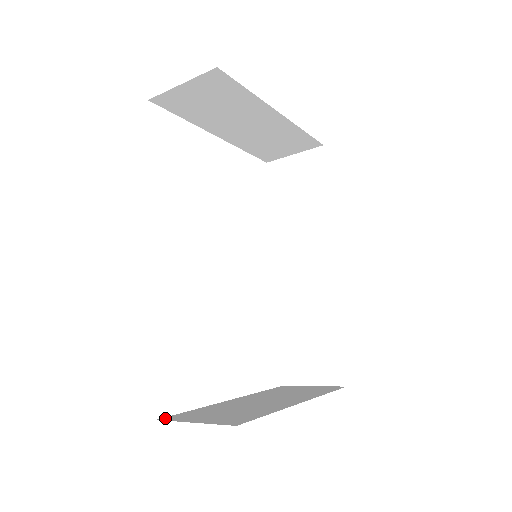
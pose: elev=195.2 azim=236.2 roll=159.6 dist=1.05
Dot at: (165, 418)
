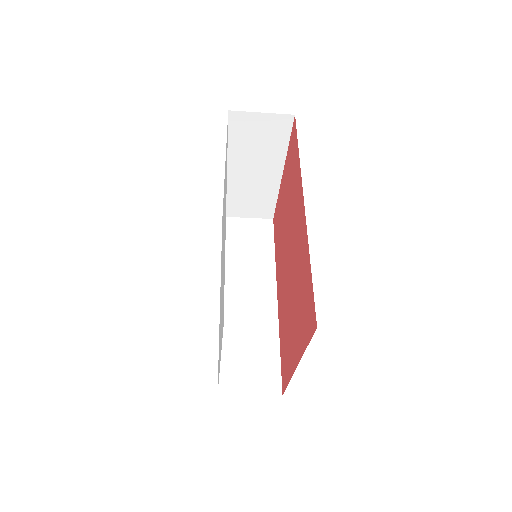
Dot at: occluded
